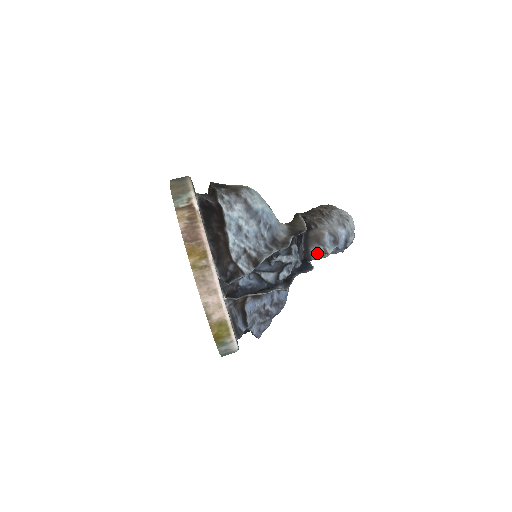
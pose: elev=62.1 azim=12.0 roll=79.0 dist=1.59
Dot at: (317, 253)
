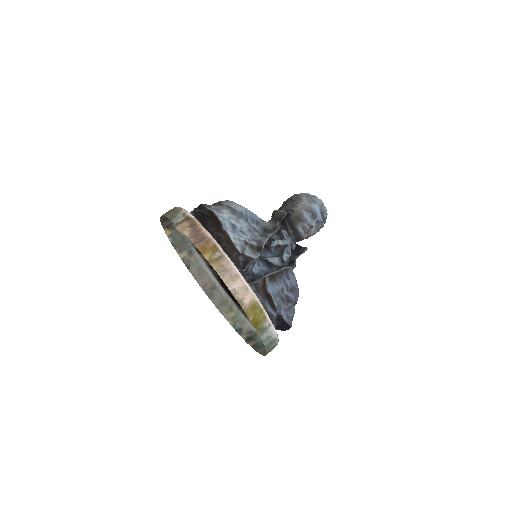
Dot at: (304, 230)
